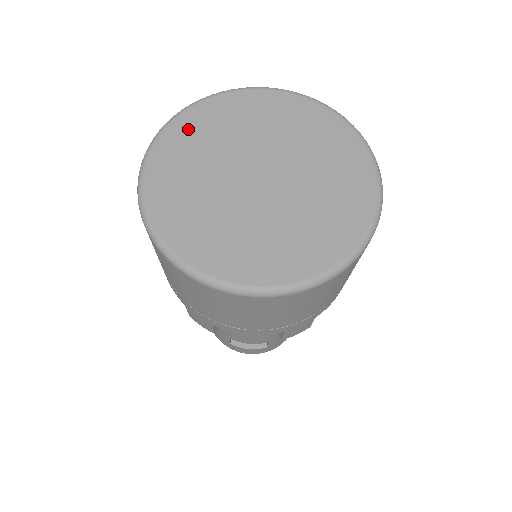
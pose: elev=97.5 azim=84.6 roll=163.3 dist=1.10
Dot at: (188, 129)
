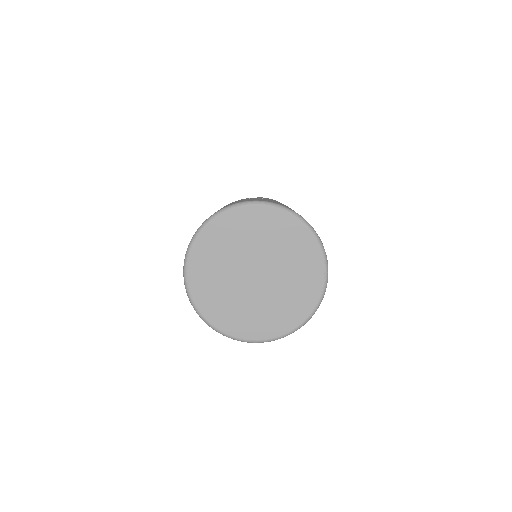
Dot at: (200, 262)
